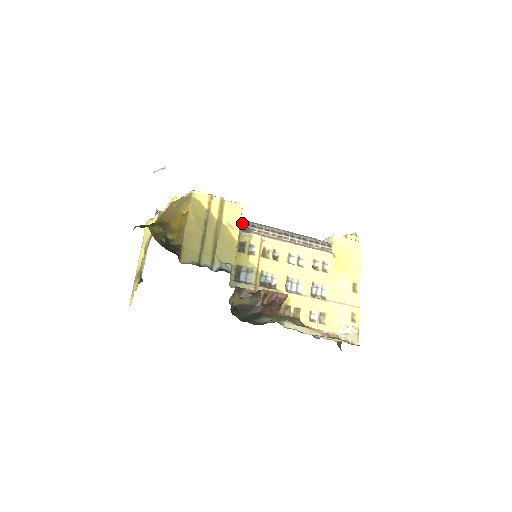
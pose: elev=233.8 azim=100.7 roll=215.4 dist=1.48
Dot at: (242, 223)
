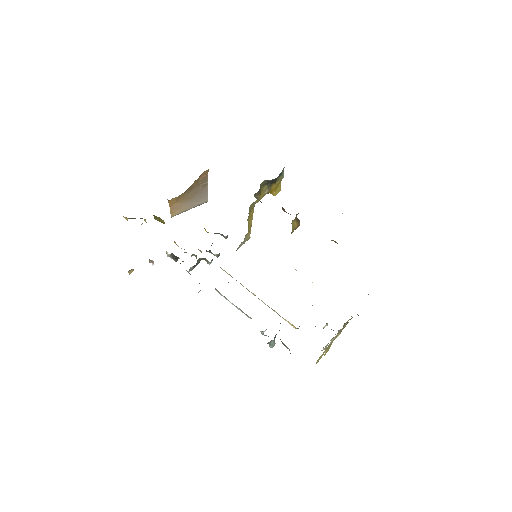
Dot at: occluded
